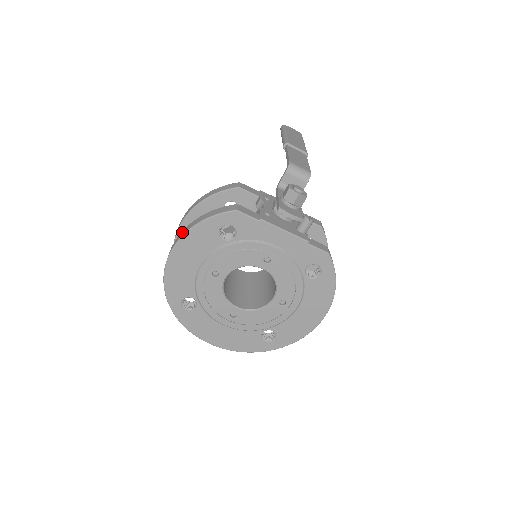
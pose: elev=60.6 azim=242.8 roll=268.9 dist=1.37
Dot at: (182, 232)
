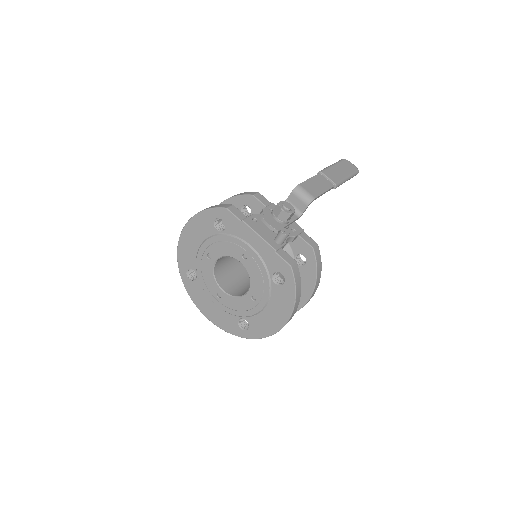
Dot at: occluded
